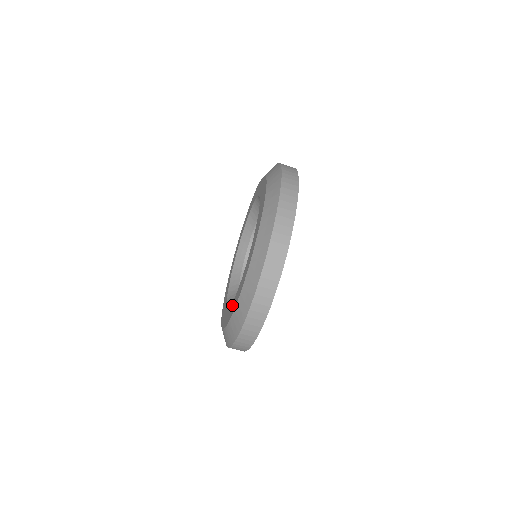
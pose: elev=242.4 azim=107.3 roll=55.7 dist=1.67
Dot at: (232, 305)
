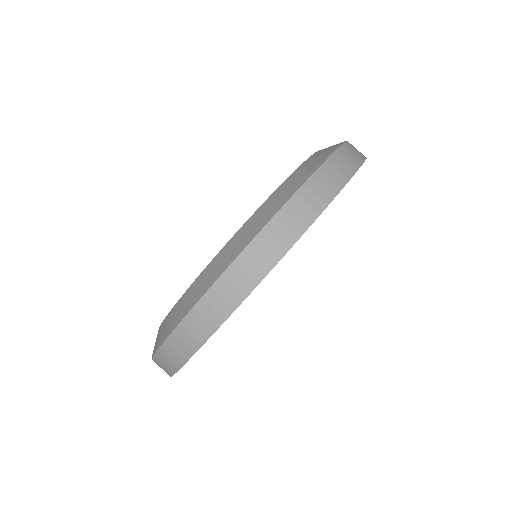
Dot at: occluded
